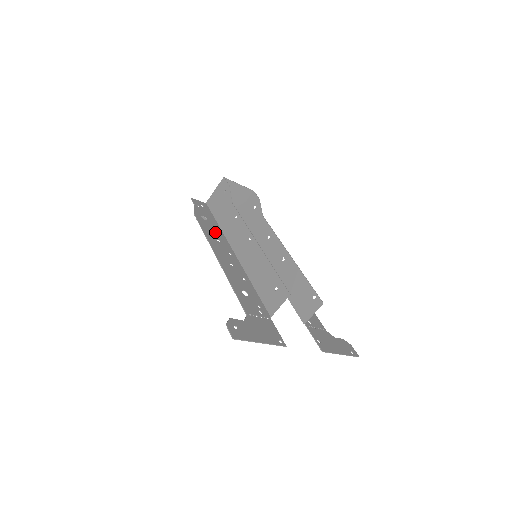
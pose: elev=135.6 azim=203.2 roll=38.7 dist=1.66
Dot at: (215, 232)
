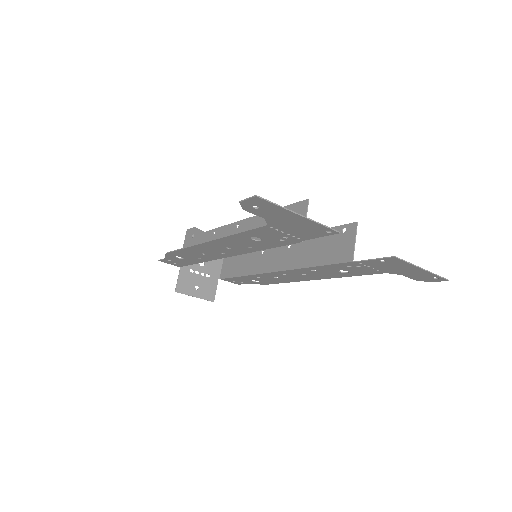
Dot at: (197, 256)
